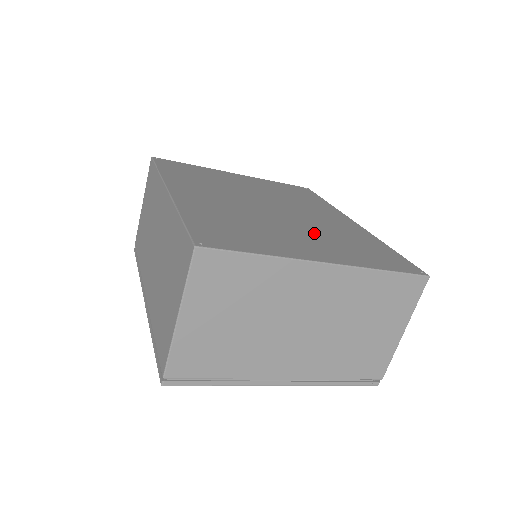
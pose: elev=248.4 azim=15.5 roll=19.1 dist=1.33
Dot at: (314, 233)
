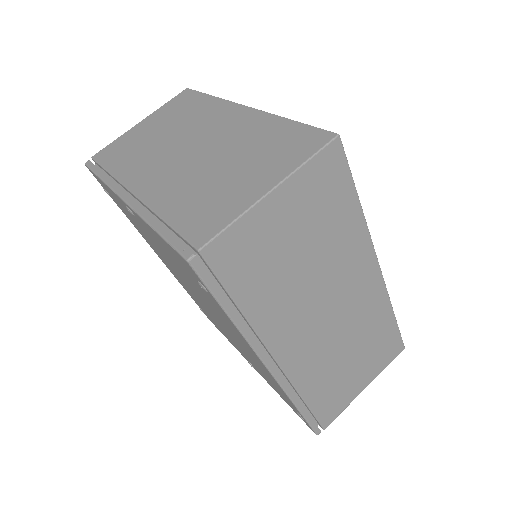
Dot at: occluded
